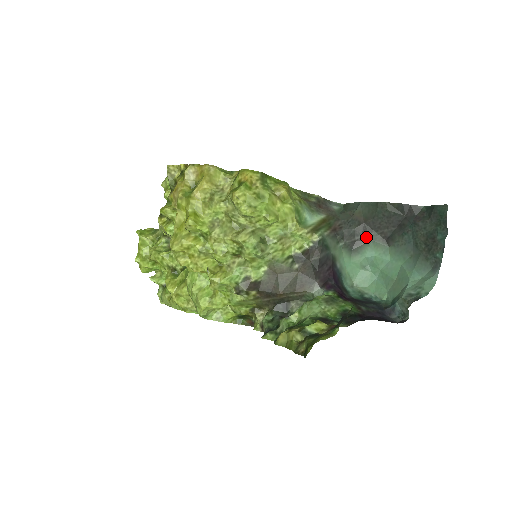
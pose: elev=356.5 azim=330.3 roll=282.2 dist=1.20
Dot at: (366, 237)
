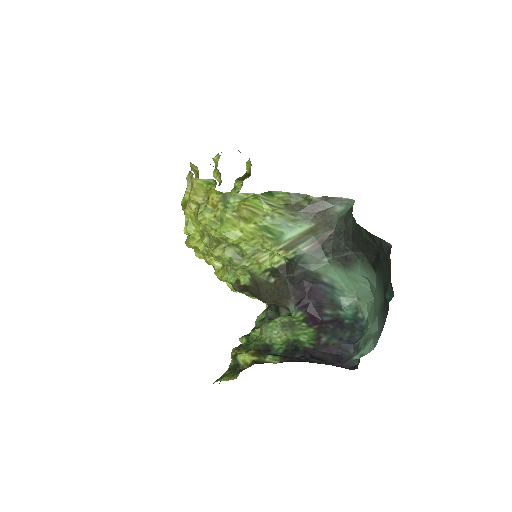
Dot at: (355, 255)
